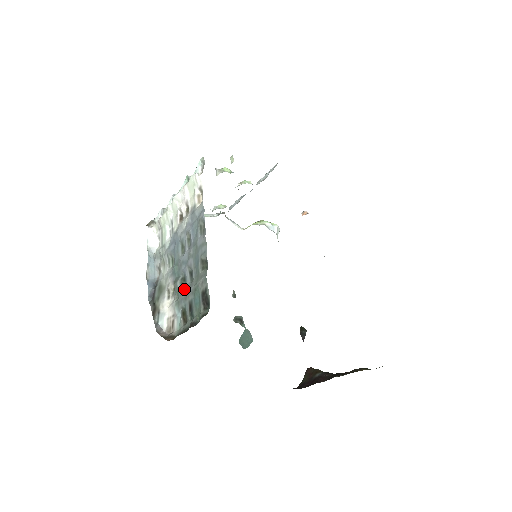
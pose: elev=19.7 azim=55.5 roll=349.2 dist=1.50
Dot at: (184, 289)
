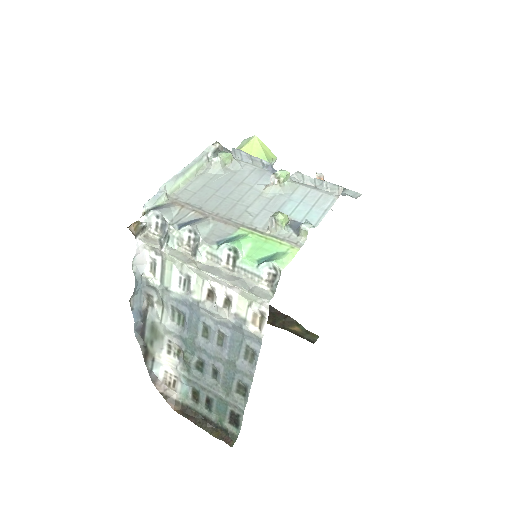
Dot at: (200, 375)
